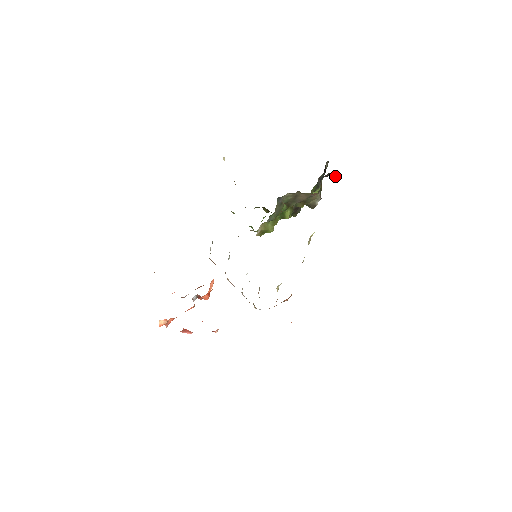
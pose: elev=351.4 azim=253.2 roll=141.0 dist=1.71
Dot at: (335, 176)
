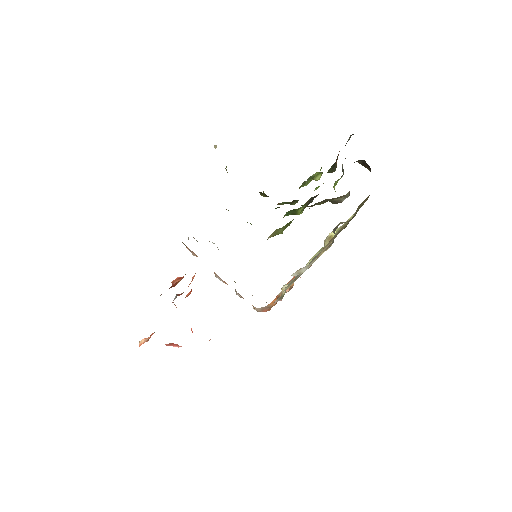
Dot at: occluded
